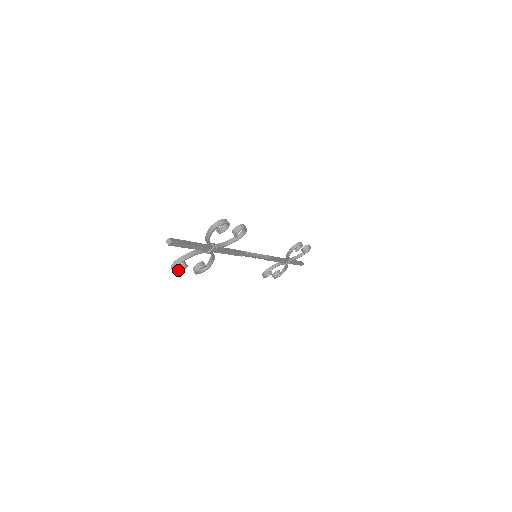
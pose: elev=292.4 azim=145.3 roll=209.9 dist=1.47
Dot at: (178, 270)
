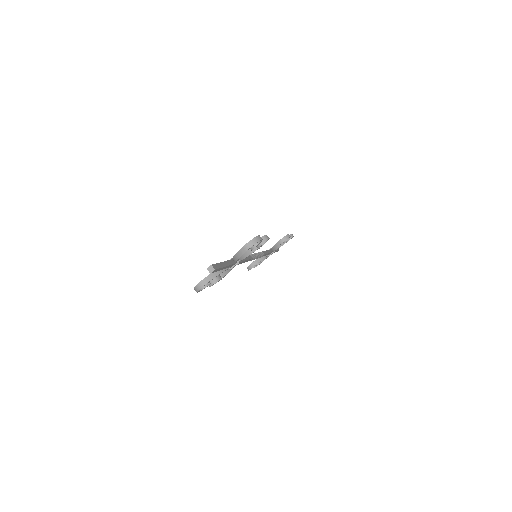
Dot at: occluded
